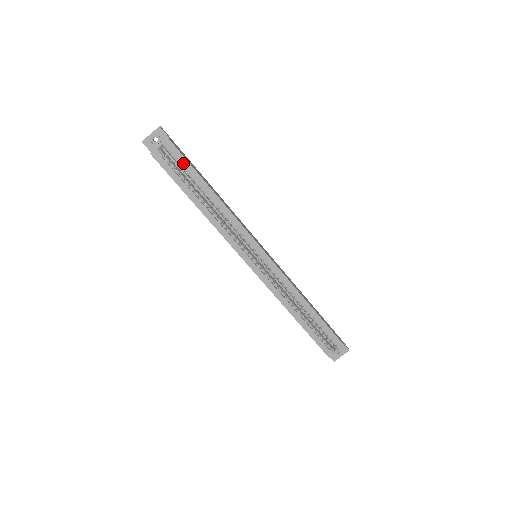
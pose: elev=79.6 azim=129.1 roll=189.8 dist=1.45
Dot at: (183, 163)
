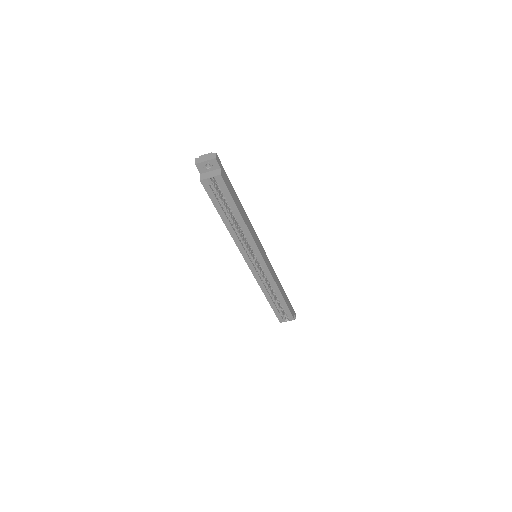
Dot at: (226, 194)
